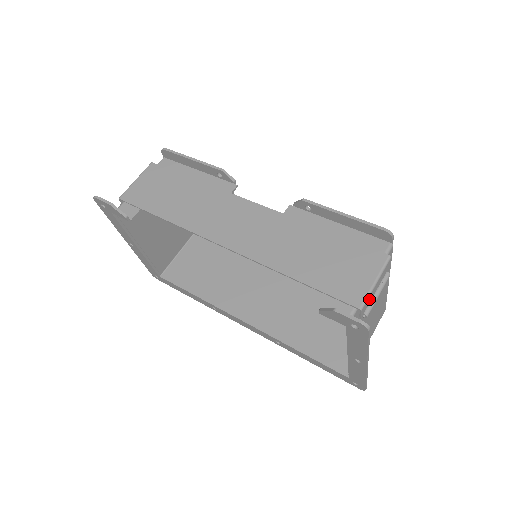
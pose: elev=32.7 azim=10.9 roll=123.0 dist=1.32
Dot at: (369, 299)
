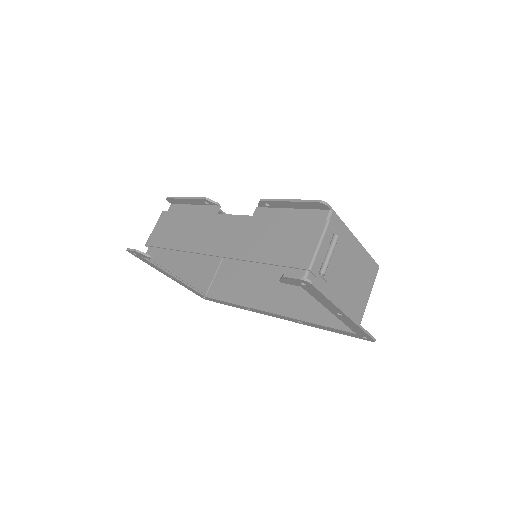
Dot at: (318, 260)
